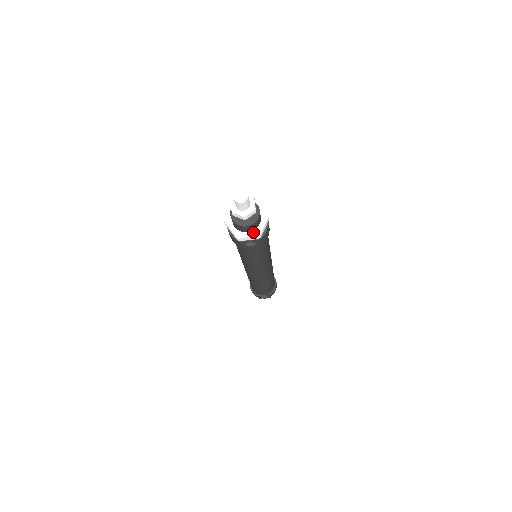
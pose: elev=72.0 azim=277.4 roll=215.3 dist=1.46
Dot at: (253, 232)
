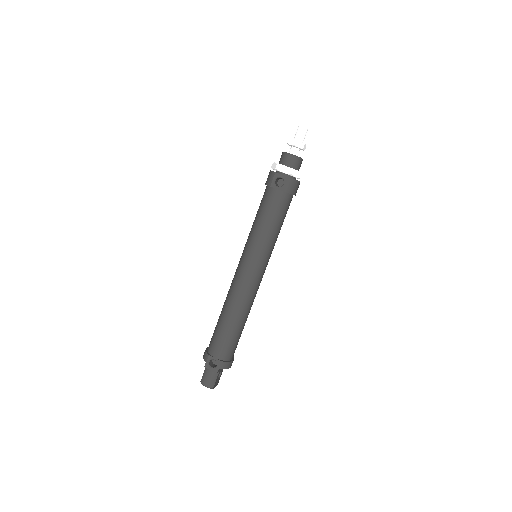
Dot at: (290, 167)
